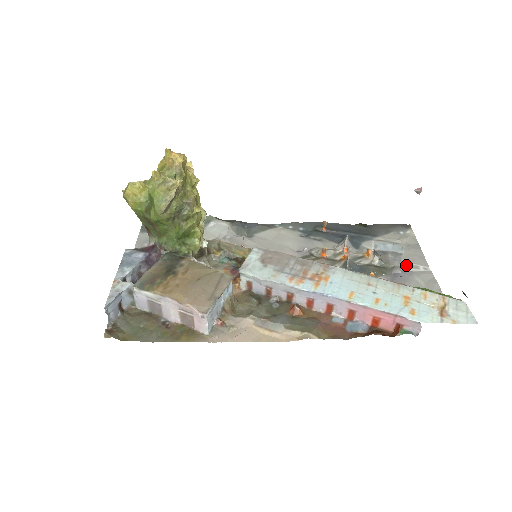
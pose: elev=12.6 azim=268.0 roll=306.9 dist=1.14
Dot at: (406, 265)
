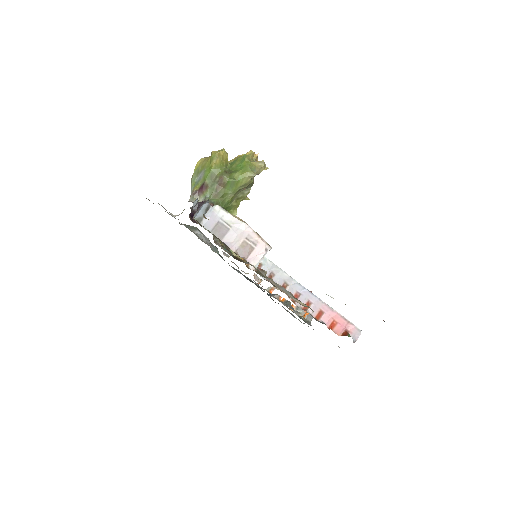
Dot at: occluded
